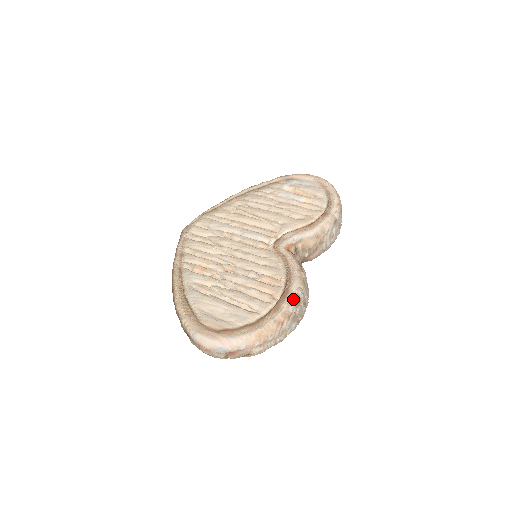
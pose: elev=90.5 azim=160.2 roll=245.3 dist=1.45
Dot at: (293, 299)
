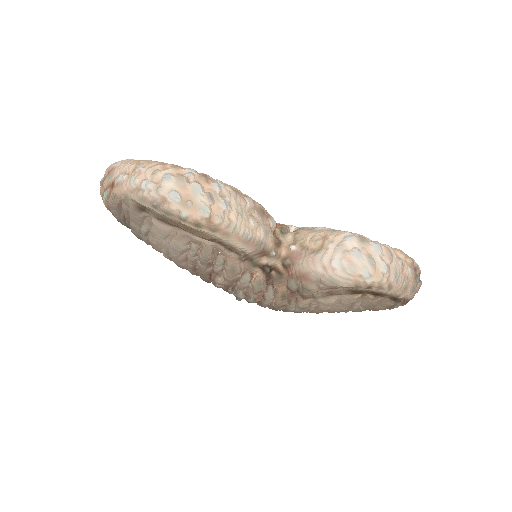
Dot at: (203, 173)
